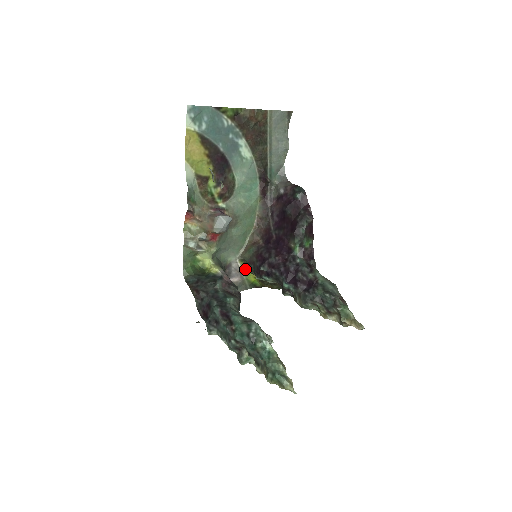
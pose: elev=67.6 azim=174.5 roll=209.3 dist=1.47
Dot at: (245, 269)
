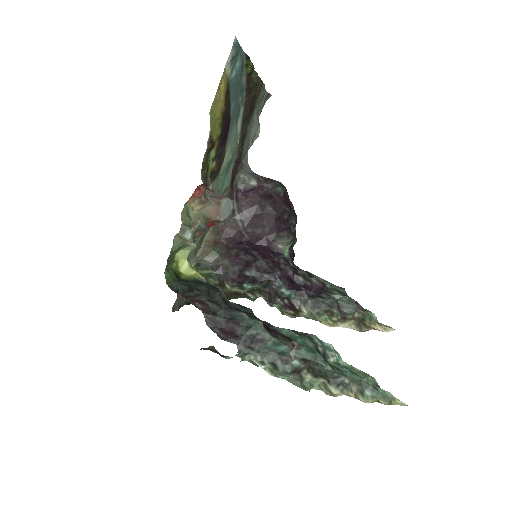
Dot at: occluded
